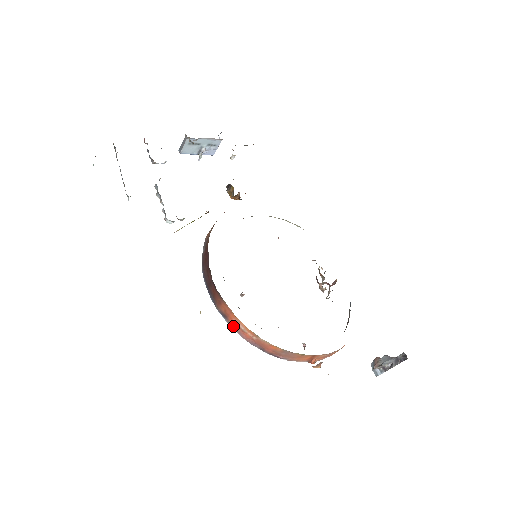
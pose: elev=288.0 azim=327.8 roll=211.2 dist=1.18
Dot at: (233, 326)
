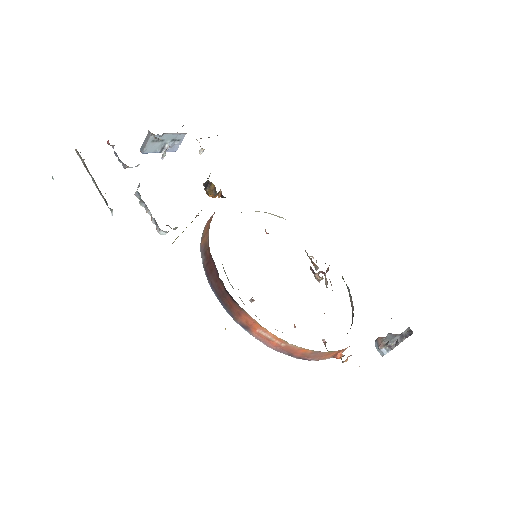
Dot at: (257, 336)
